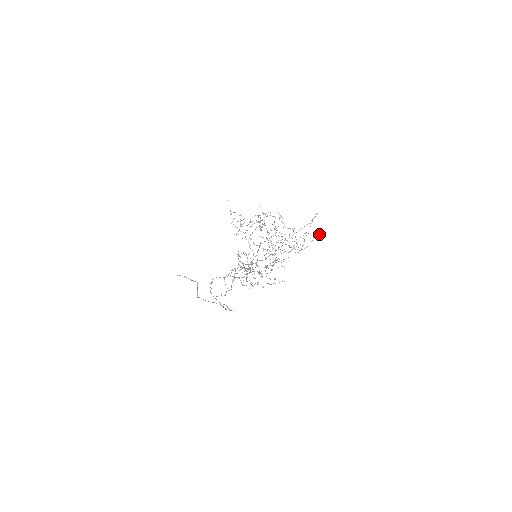
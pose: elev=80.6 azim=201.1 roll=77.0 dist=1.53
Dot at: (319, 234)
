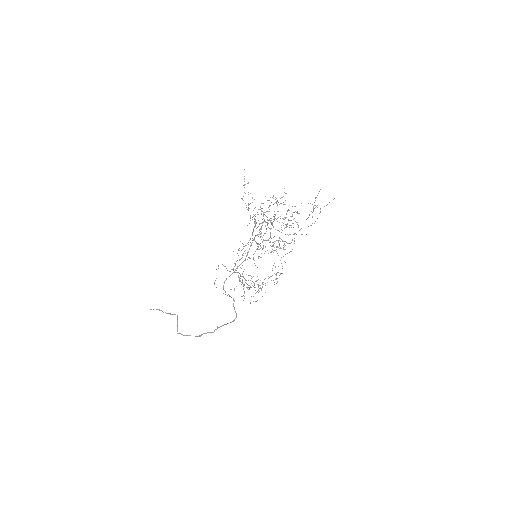
Dot at: occluded
